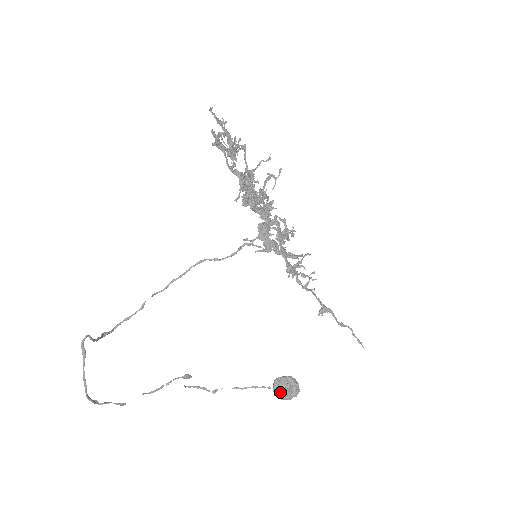
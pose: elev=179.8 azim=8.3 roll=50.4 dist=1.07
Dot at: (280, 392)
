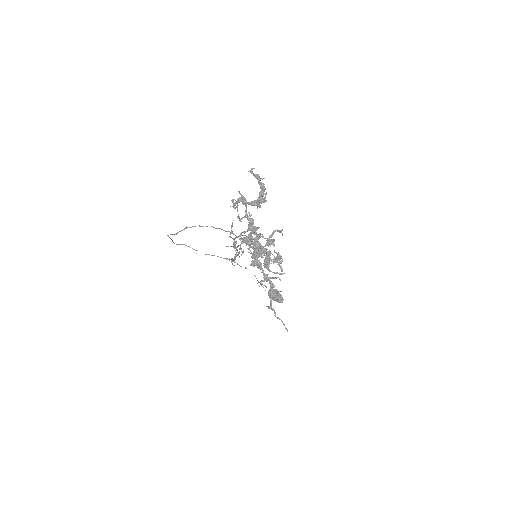
Dot at: (269, 296)
